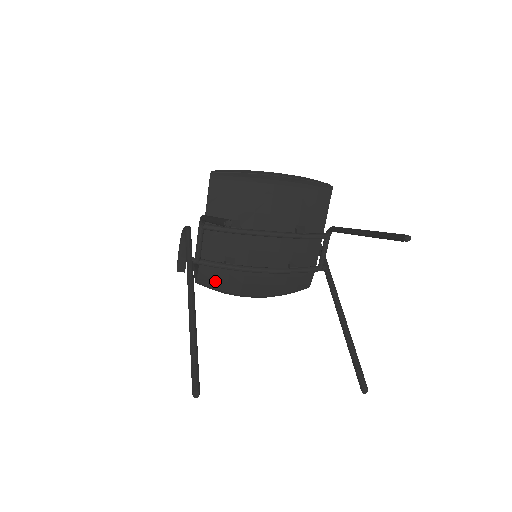
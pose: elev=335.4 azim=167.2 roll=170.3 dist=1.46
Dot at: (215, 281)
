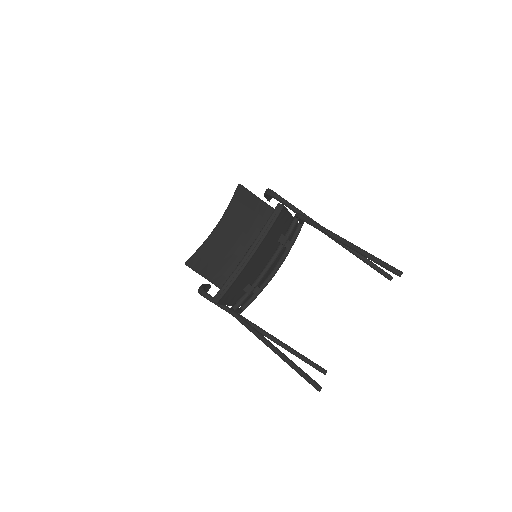
Dot at: occluded
